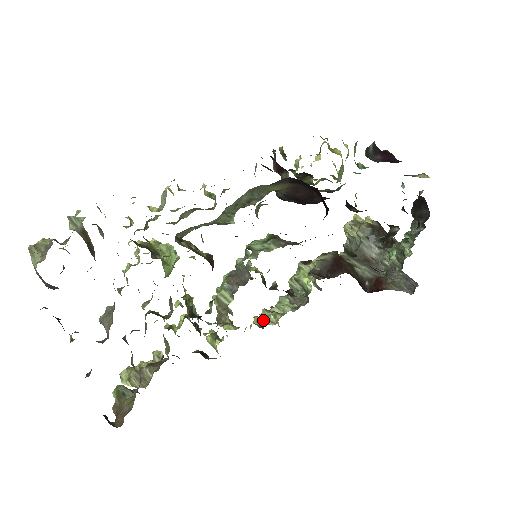
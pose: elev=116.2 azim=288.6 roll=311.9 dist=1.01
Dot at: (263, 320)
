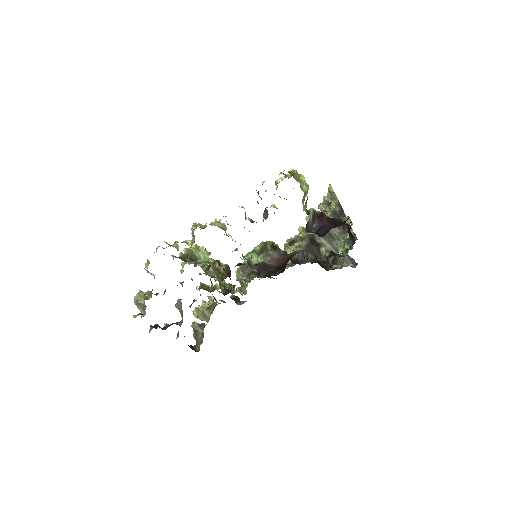
Dot at: occluded
